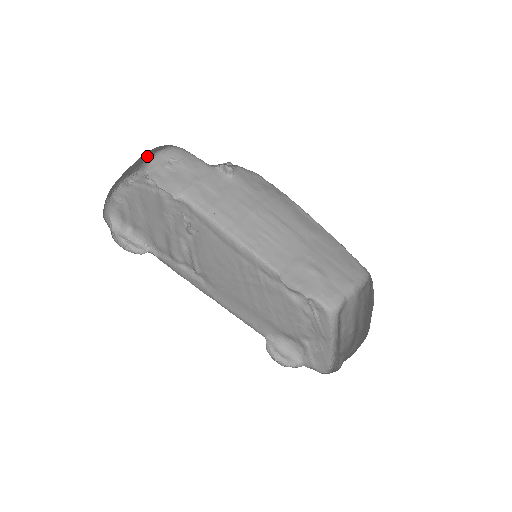
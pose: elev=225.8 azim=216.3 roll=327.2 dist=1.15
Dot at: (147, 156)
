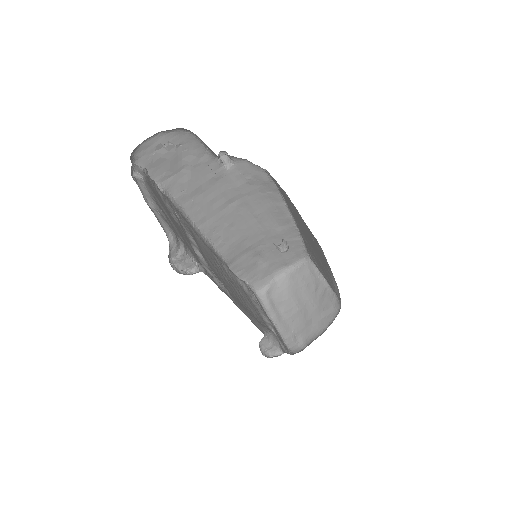
Dot at: occluded
